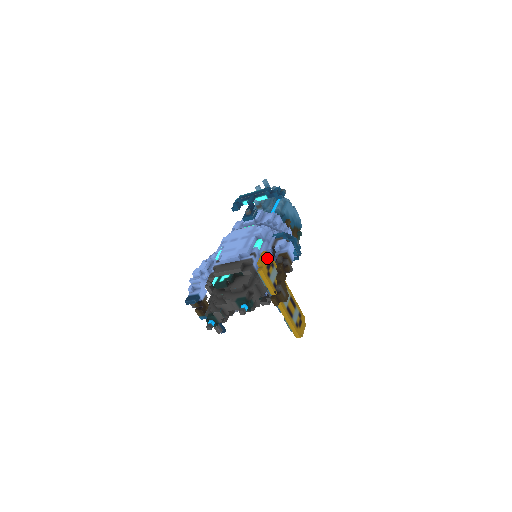
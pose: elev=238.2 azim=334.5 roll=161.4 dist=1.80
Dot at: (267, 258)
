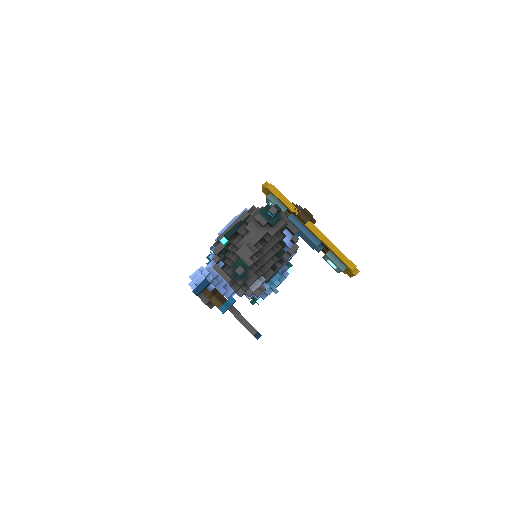
Dot at: occluded
